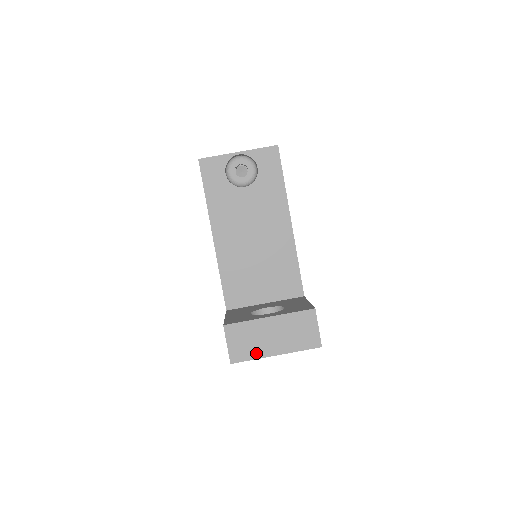
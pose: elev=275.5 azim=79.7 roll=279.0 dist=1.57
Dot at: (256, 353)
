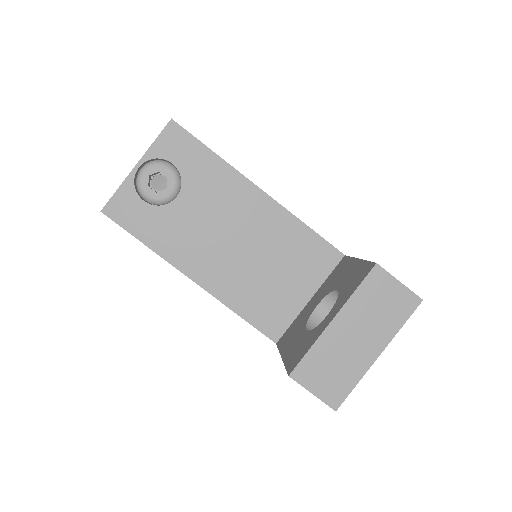
Dot at: (354, 374)
